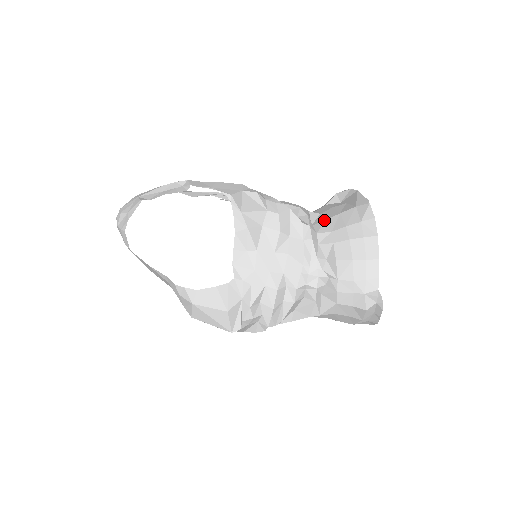
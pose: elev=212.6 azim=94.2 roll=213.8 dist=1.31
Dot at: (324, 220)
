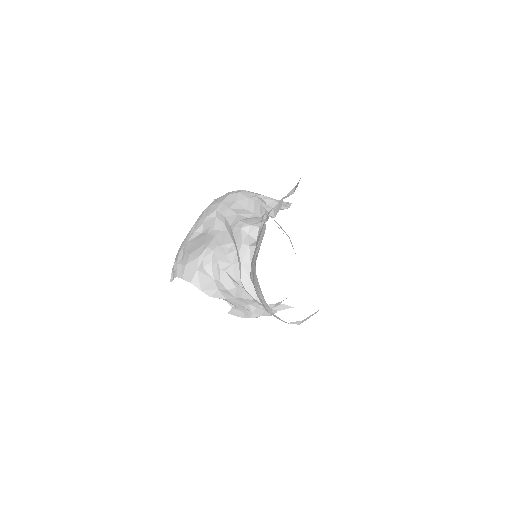
Dot at: (251, 265)
